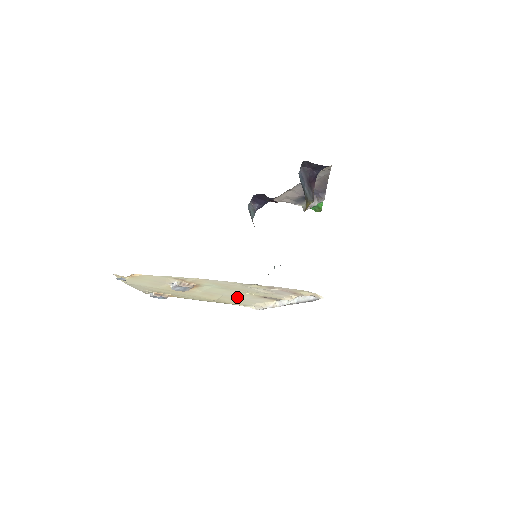
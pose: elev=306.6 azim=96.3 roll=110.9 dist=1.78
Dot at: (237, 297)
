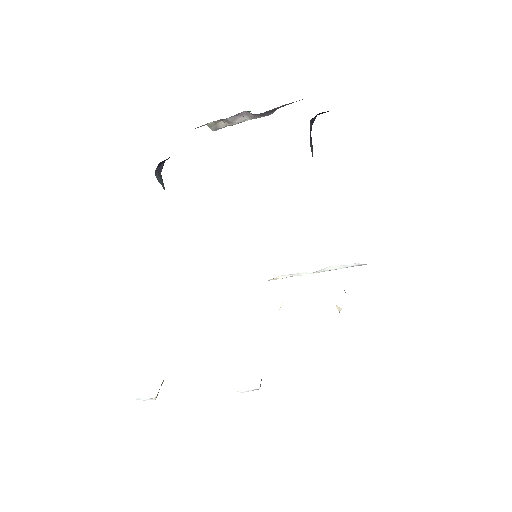
Dot at: occluded
